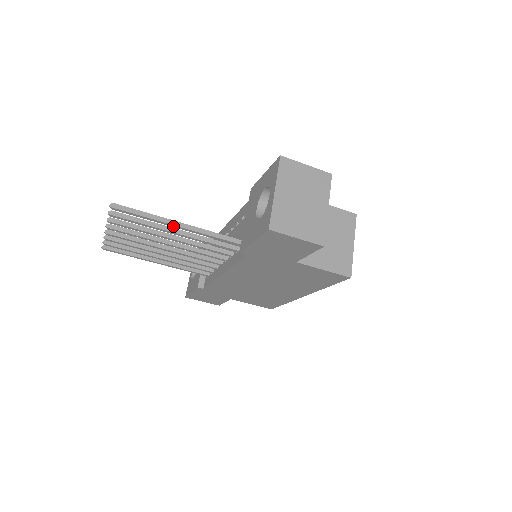
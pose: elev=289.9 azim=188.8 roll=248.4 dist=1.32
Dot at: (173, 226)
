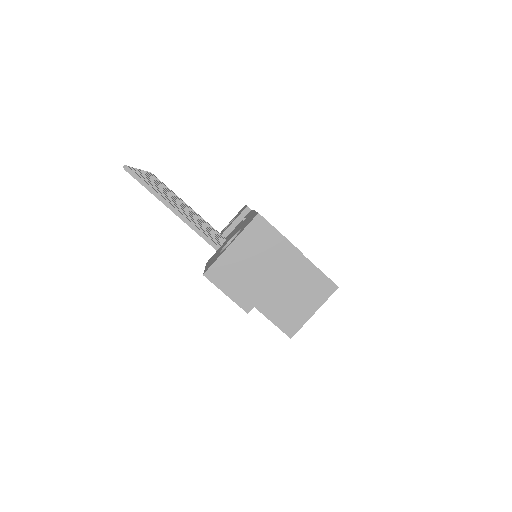
Dot at: (169, 208)
